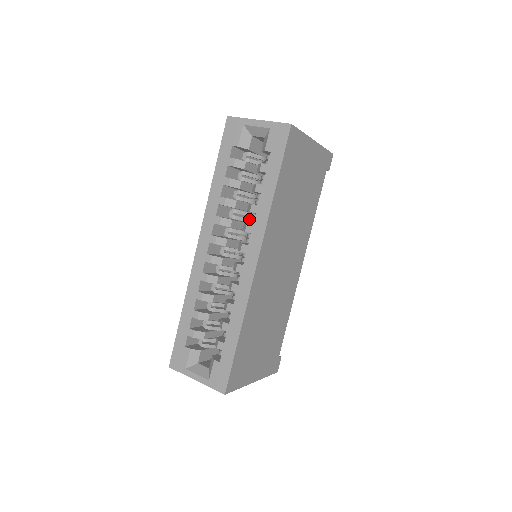
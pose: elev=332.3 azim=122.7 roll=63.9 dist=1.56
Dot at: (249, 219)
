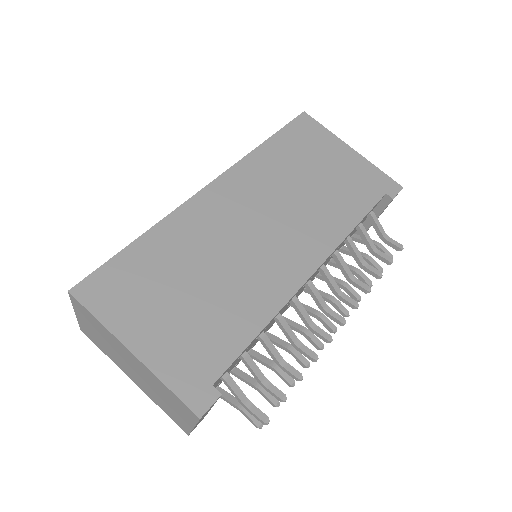
Dot at: occluded
